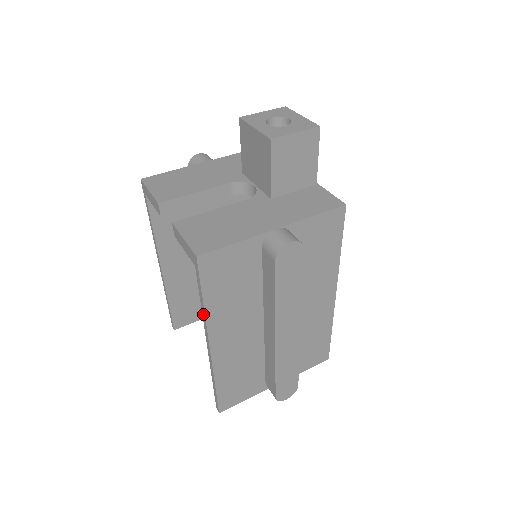
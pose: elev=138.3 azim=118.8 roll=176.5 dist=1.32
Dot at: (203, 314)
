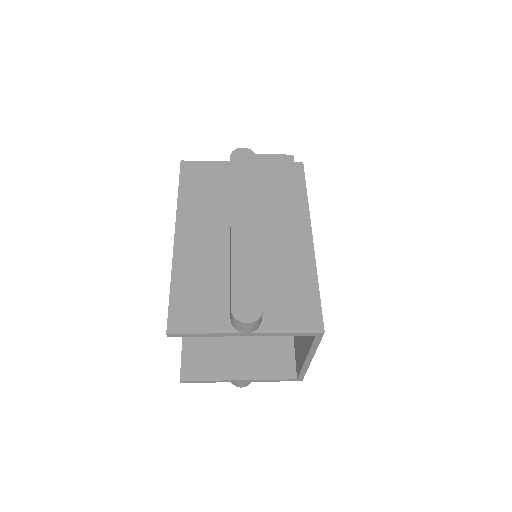
Dot at: (177, 208)
